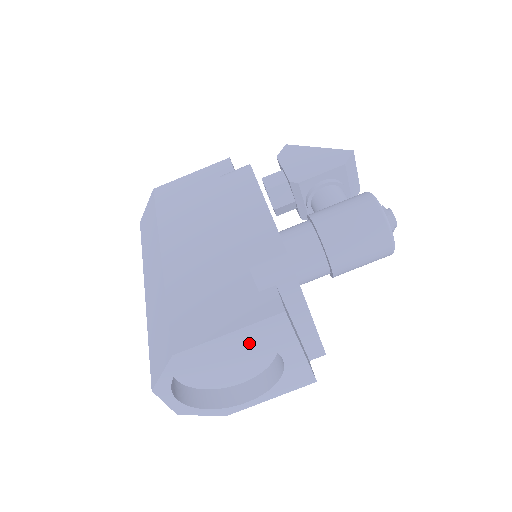
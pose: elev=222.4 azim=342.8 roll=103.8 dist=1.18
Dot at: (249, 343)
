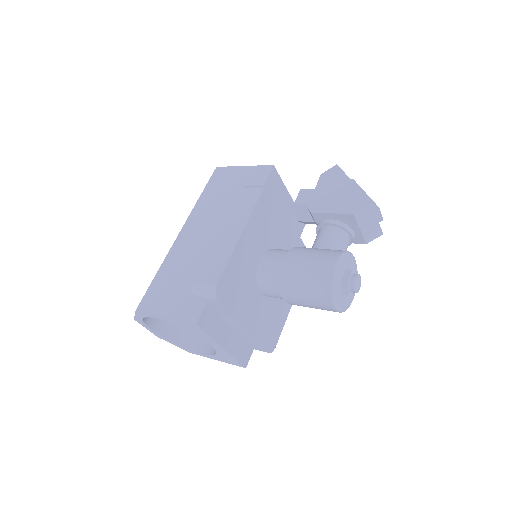
Dot at: (181, 327)
